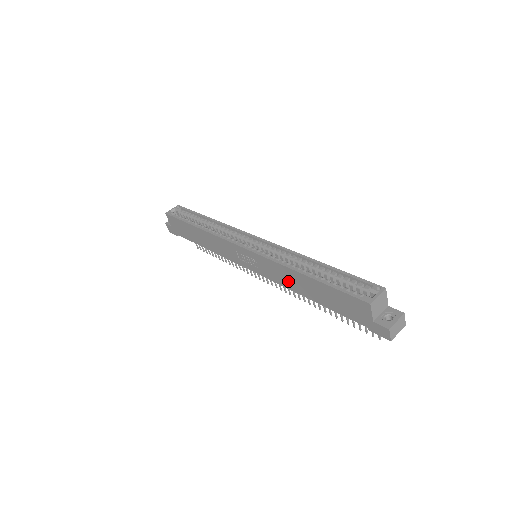
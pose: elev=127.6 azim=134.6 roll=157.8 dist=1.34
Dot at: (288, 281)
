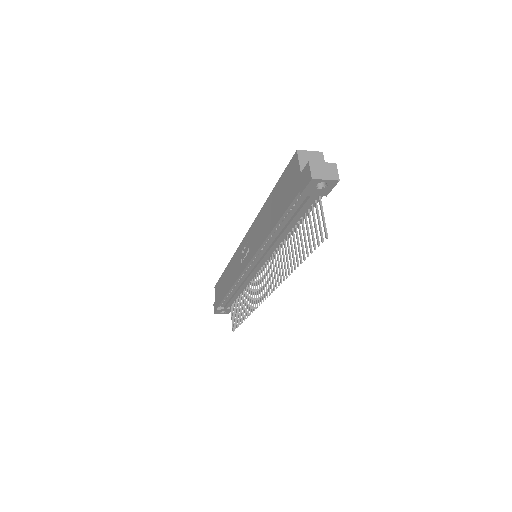
Dot at: (262, 231)
